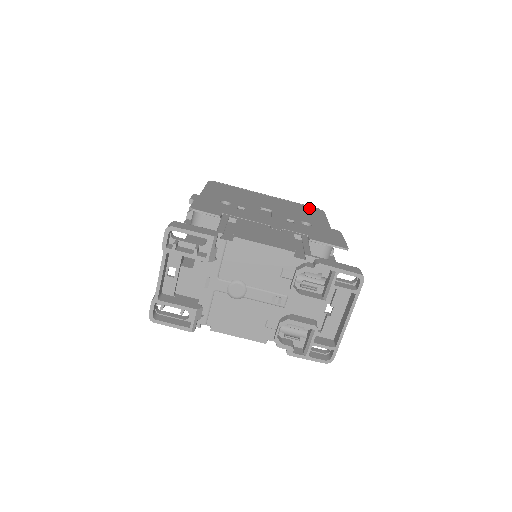
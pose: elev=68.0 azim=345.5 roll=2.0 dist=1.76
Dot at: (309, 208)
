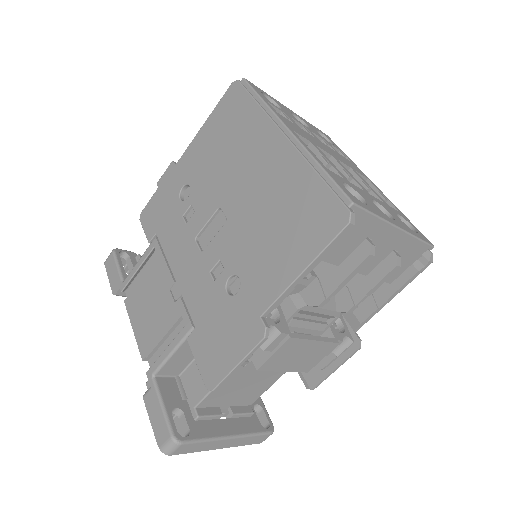
Dot at: (320, 205)
